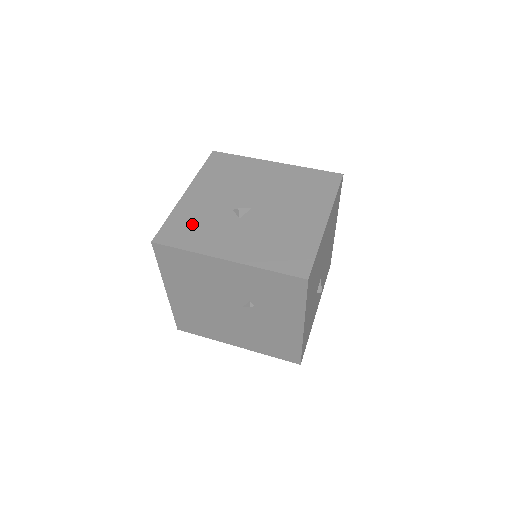
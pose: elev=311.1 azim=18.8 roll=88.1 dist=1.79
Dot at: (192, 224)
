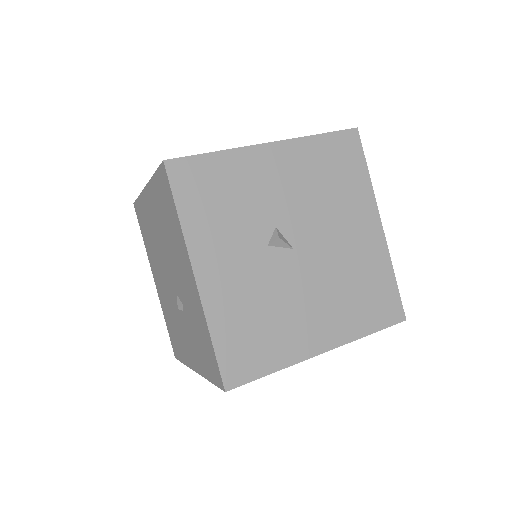
Dot at: (223, 192)
